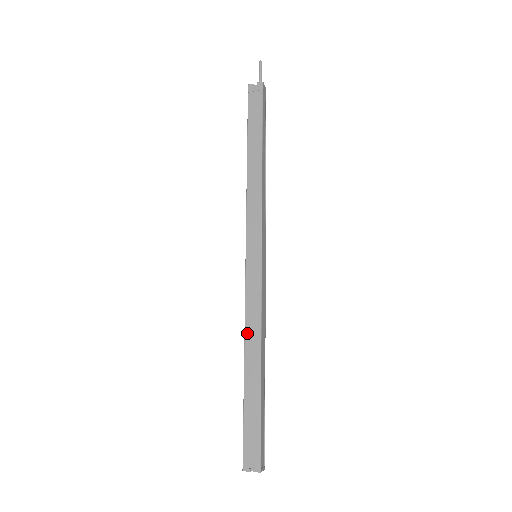
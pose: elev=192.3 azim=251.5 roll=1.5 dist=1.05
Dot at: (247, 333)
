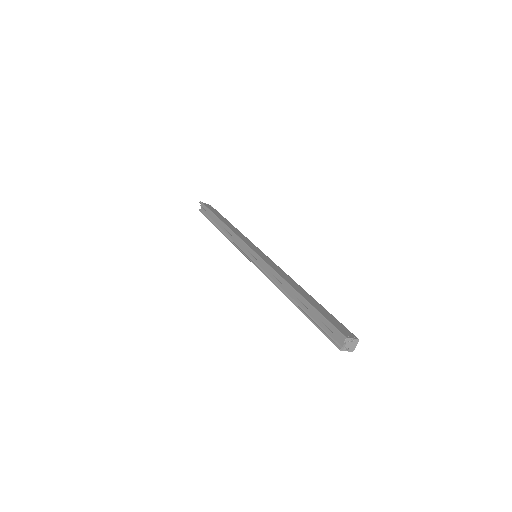
Dot at: (284, 277)
